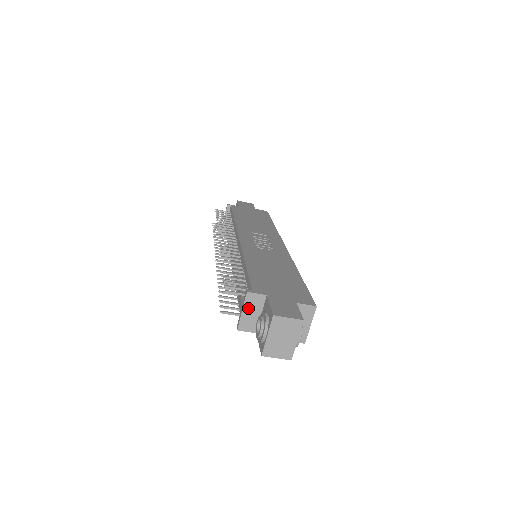
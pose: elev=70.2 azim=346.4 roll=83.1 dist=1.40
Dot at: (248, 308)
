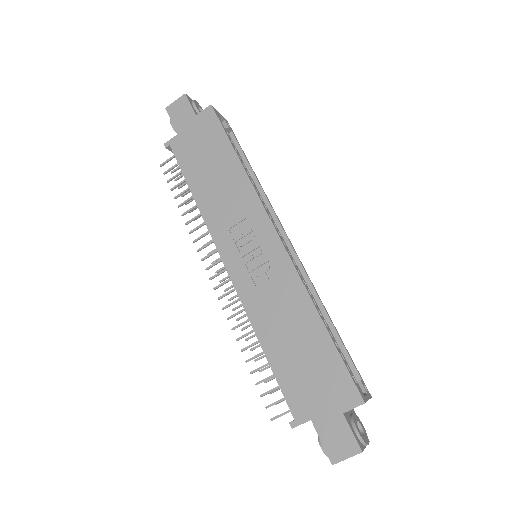
Dot at: occluded
